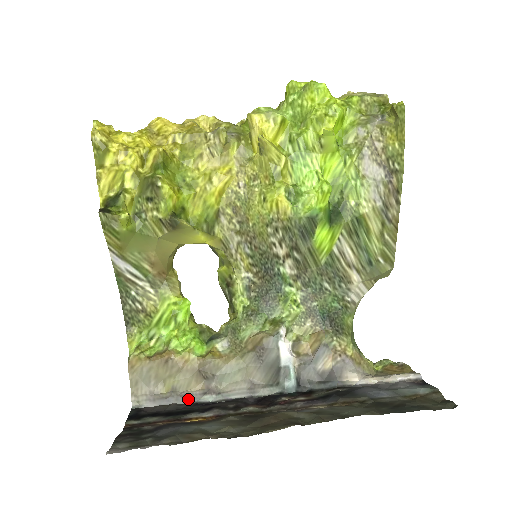
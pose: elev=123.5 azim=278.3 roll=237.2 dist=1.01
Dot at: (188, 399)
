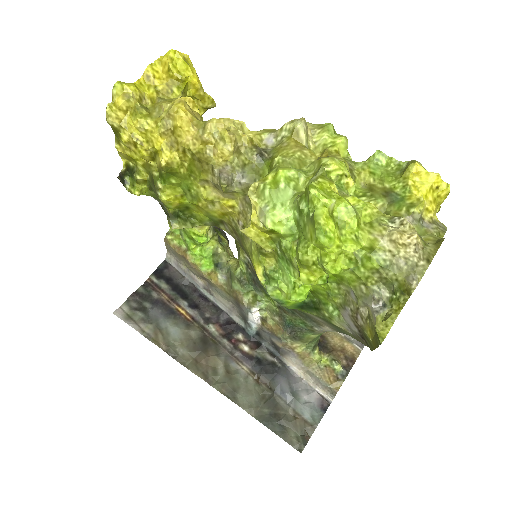
Dot at: (194, 282)
